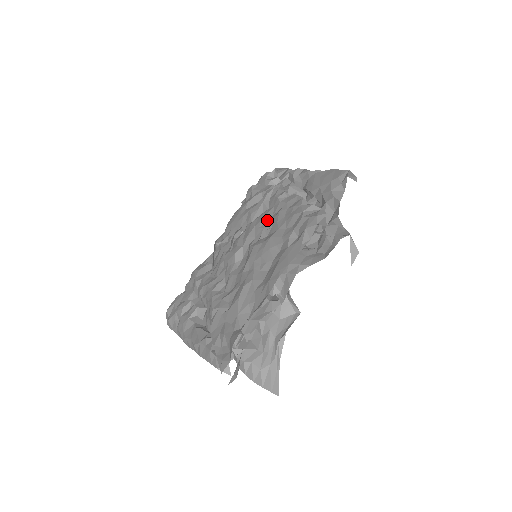
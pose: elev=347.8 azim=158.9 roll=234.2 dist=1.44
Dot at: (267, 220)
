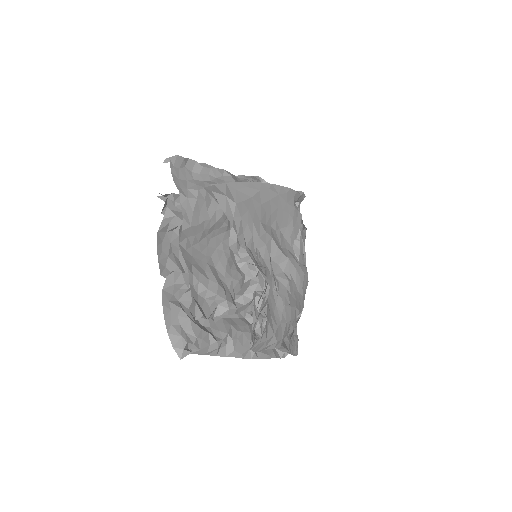
Dot at: occluded
